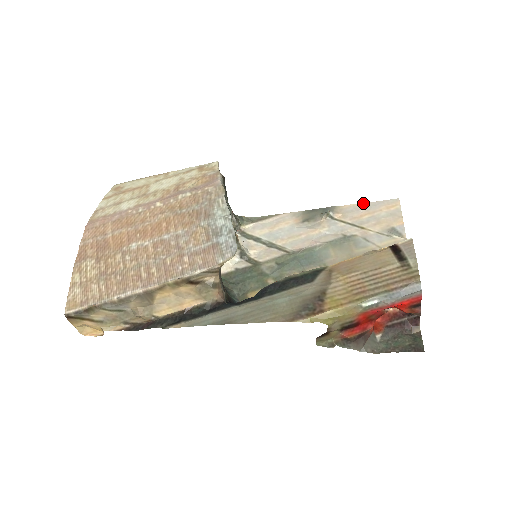
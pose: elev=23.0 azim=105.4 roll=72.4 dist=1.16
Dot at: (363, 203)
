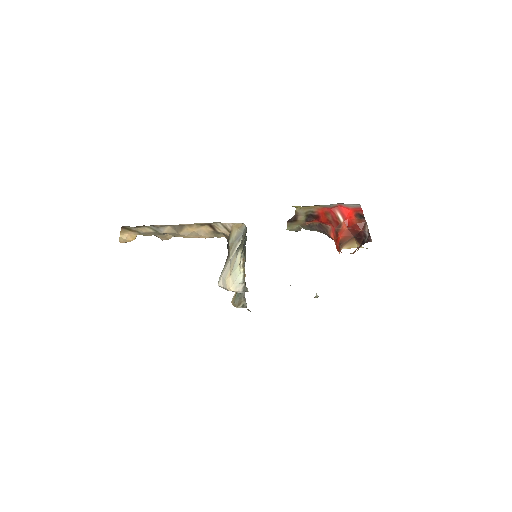
Dot at: occluded
